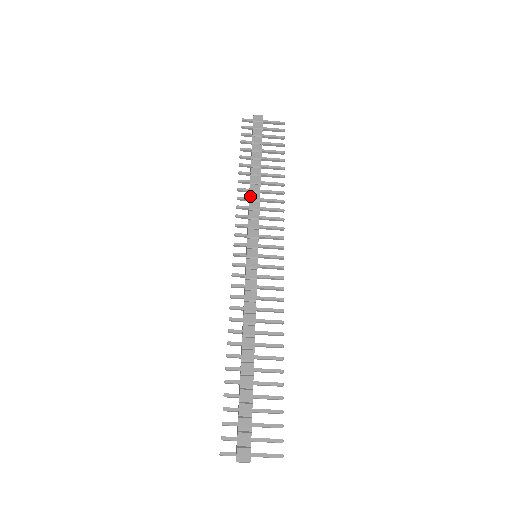
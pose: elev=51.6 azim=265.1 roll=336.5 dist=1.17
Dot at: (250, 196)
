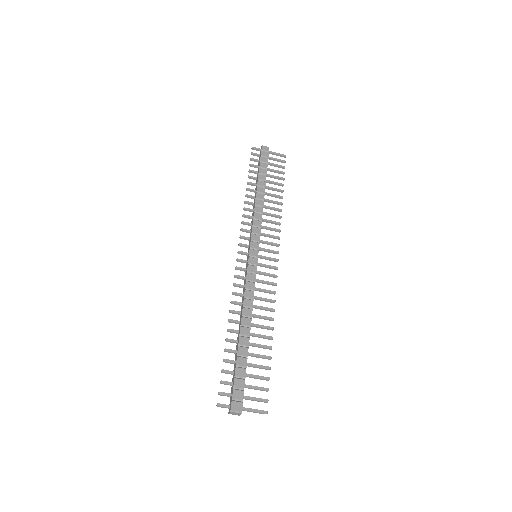
Dot at: (255, 208)
